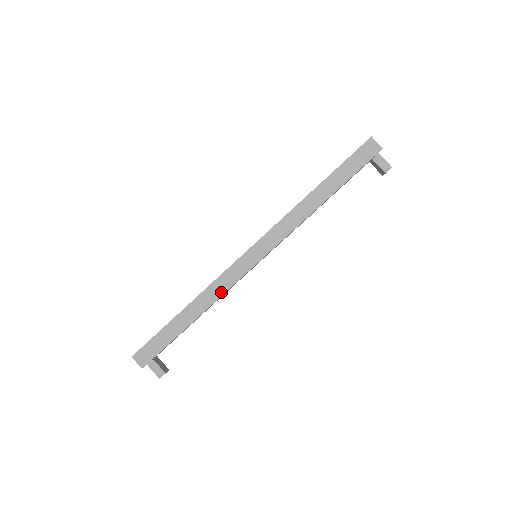
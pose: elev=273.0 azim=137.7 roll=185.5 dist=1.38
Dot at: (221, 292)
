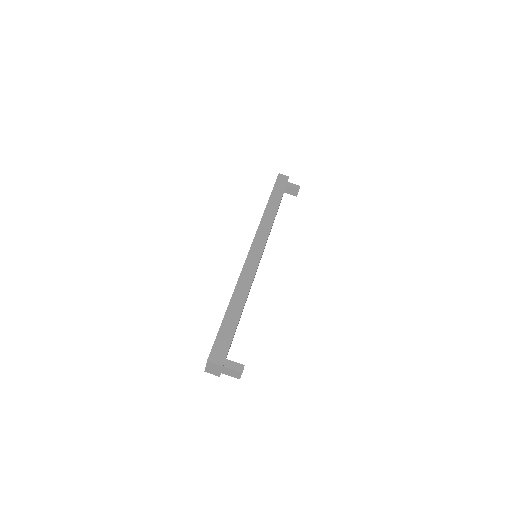
Dot at: (250, 280)
